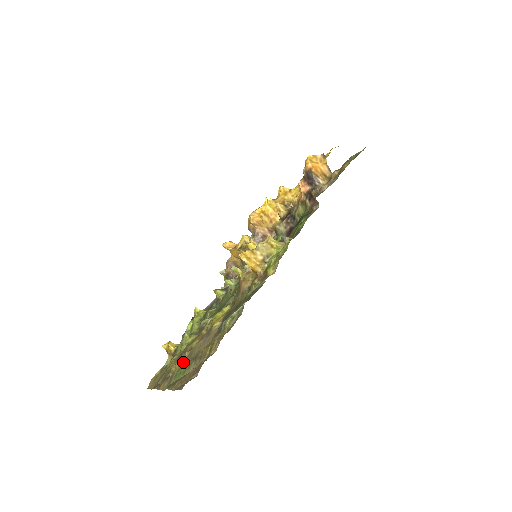
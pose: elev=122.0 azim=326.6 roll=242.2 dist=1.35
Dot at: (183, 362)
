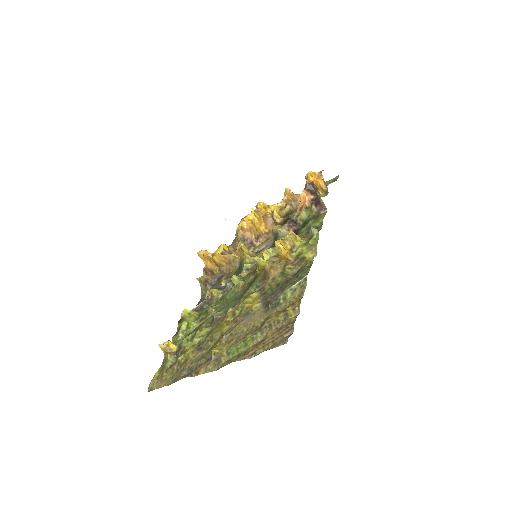
Dot at: (227, 343)
